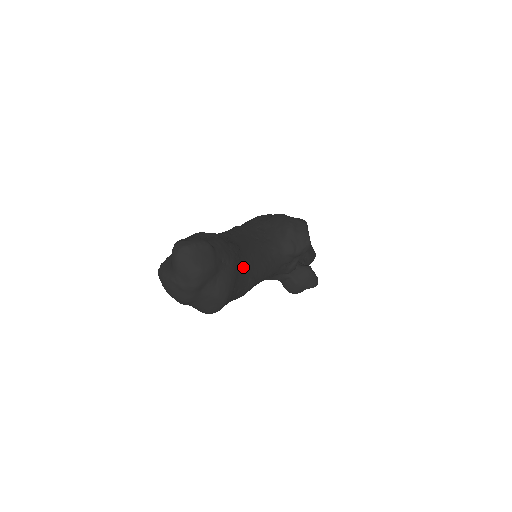
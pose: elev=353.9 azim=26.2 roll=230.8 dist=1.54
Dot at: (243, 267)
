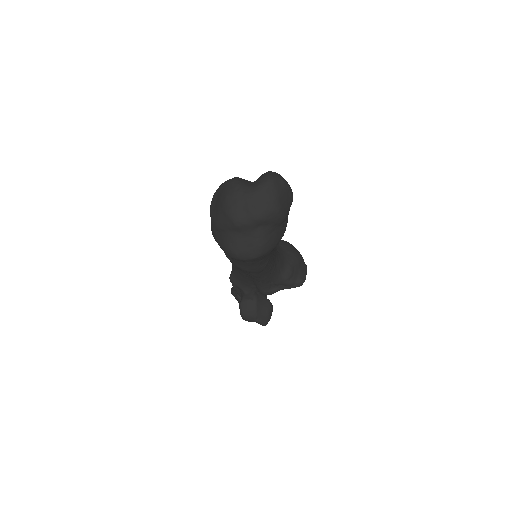
Dot at: occluded
